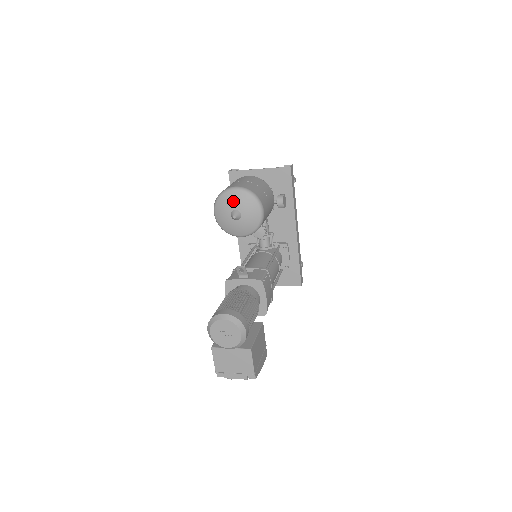
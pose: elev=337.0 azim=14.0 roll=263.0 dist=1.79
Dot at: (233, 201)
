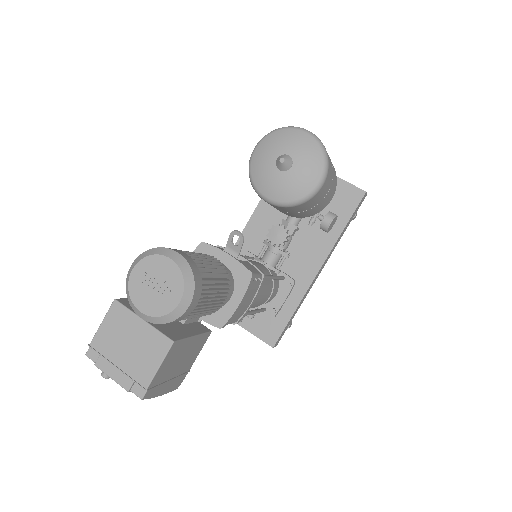
Dot at: (294, 143)
